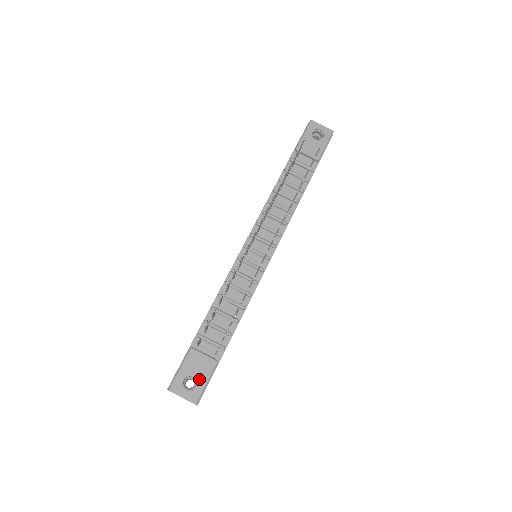
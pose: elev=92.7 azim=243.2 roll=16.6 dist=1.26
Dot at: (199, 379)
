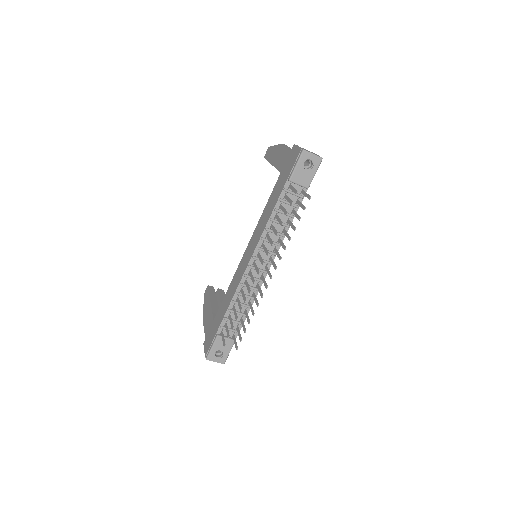
Dot at: (224, 352)
